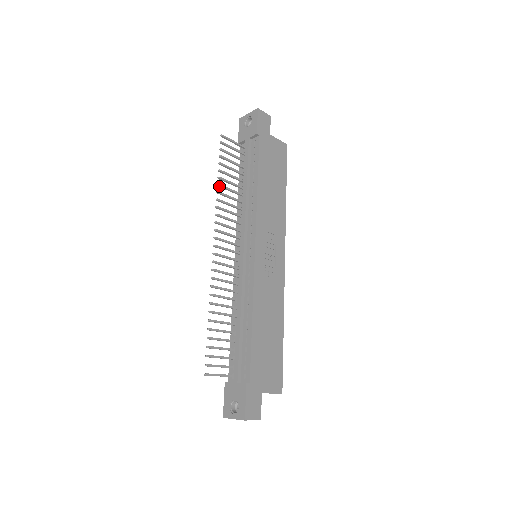
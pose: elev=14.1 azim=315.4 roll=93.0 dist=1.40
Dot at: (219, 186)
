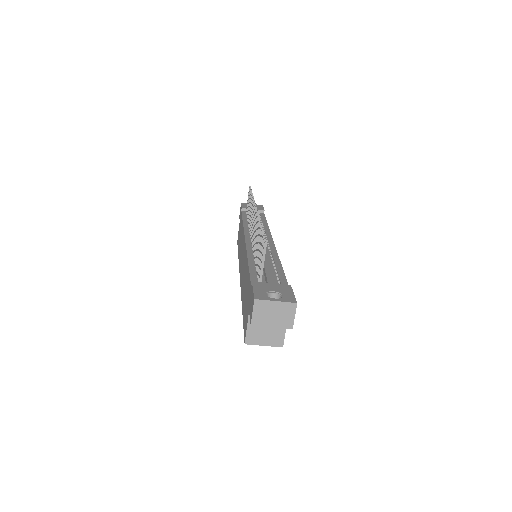
Dot at: occluded
